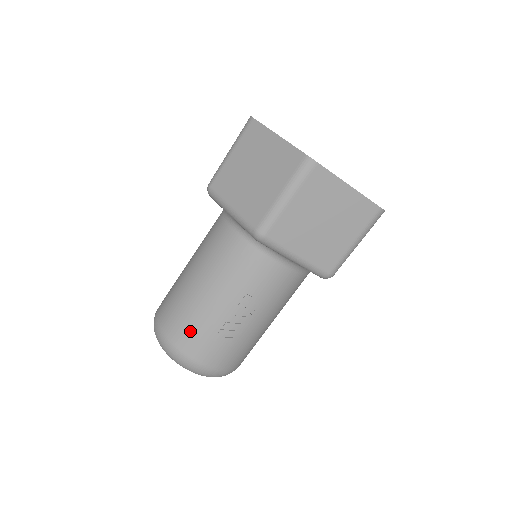
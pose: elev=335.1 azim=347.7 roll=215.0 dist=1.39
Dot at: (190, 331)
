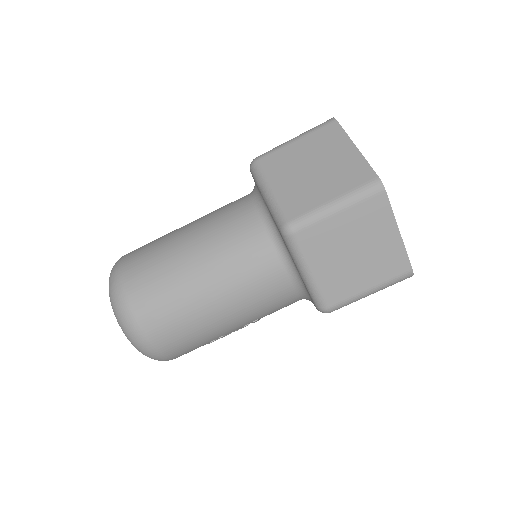
Dot at: (185, 343)
